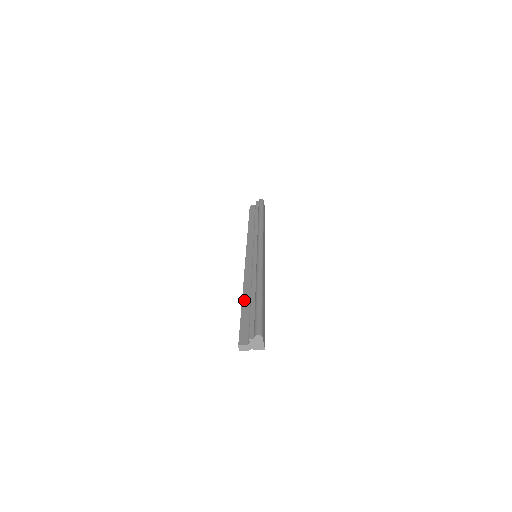
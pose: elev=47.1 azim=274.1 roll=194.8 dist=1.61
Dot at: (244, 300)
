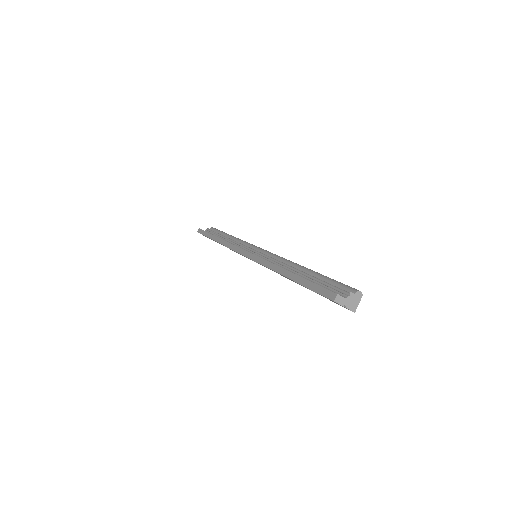
Dot at: occluded
